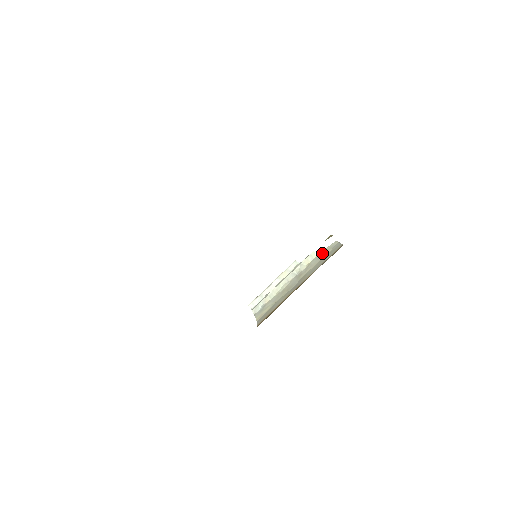
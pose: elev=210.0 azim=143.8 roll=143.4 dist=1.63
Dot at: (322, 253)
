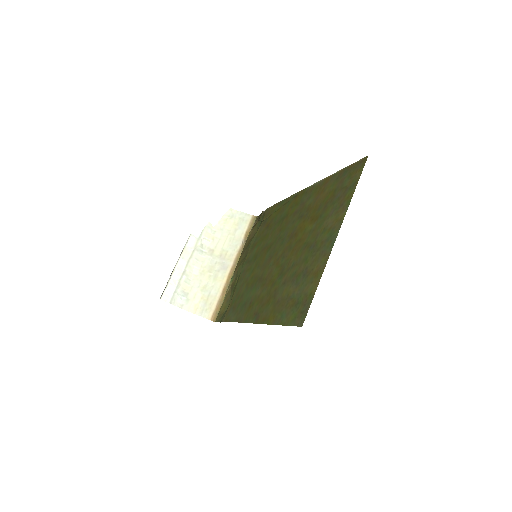
Dot at: (223, 224)
